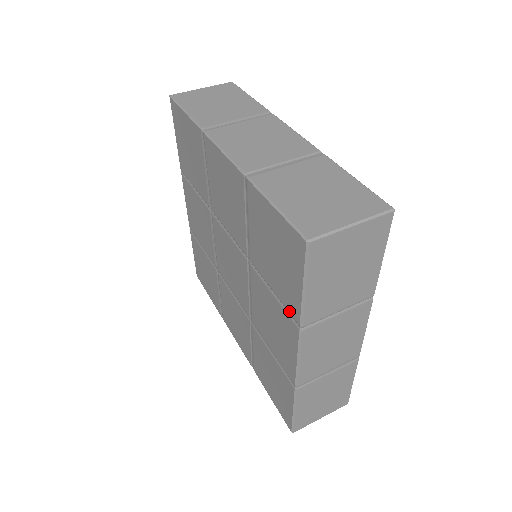
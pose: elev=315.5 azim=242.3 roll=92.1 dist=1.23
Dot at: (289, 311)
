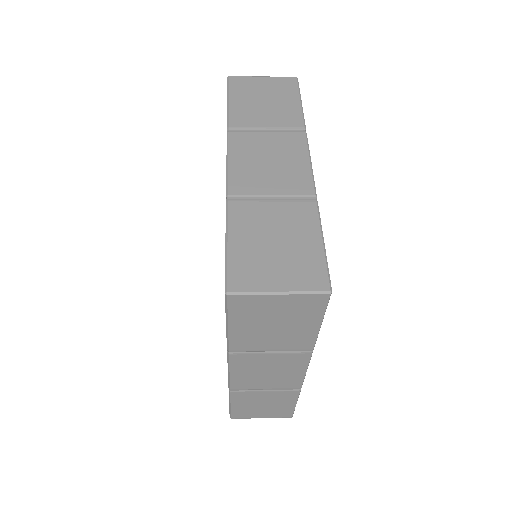
Dot at: occluded
